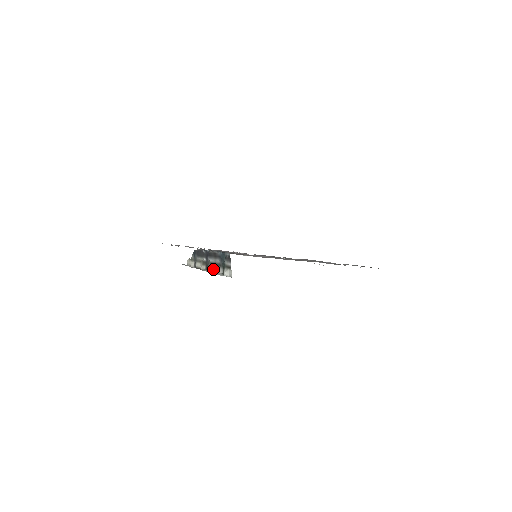
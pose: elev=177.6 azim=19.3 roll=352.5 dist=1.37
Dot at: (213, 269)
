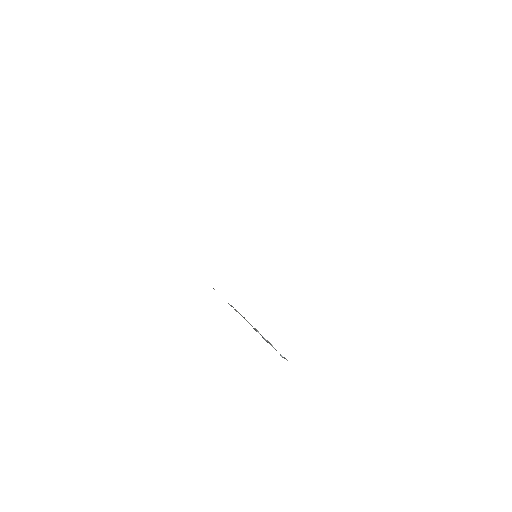
Dot at: occluded
